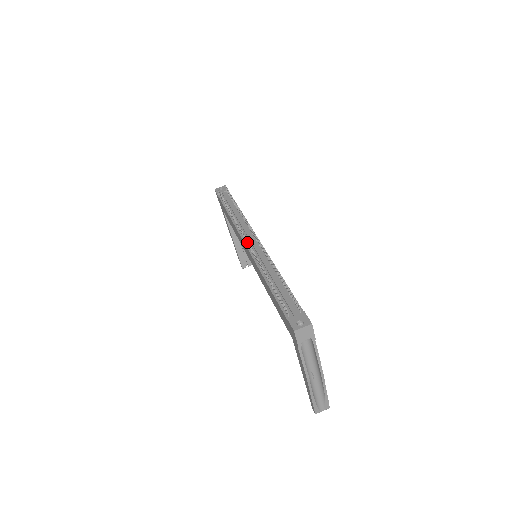
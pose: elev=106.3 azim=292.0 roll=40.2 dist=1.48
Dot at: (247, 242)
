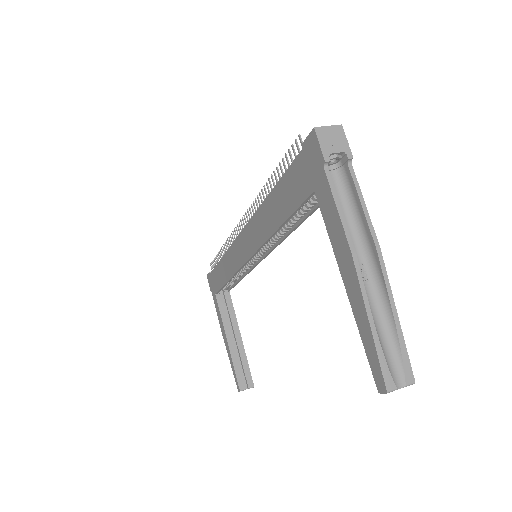
Dot at: (243, 222)
